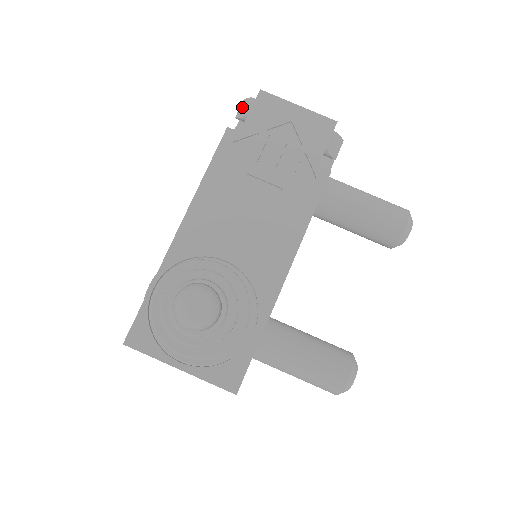
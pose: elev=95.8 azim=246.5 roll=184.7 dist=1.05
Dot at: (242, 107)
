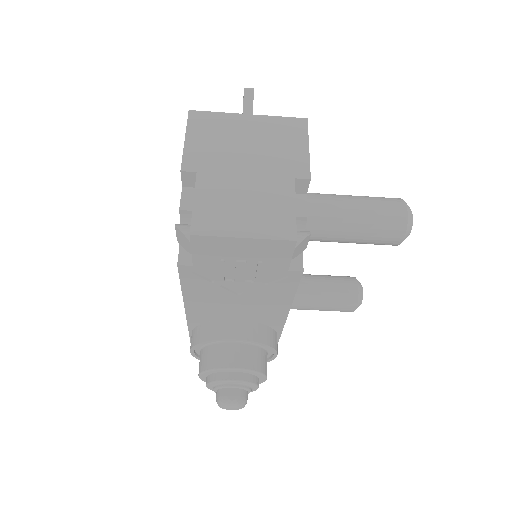
Dot at: (178, 236)
